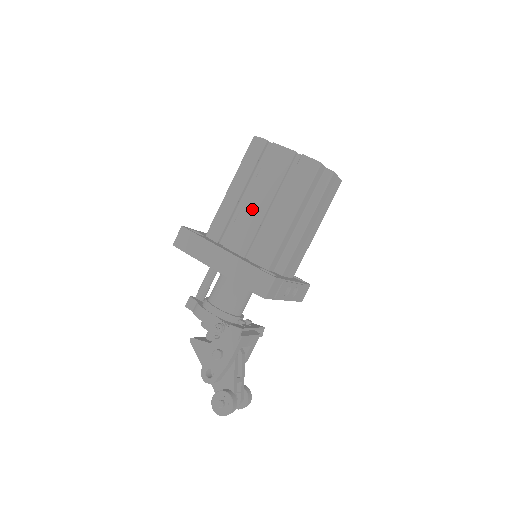
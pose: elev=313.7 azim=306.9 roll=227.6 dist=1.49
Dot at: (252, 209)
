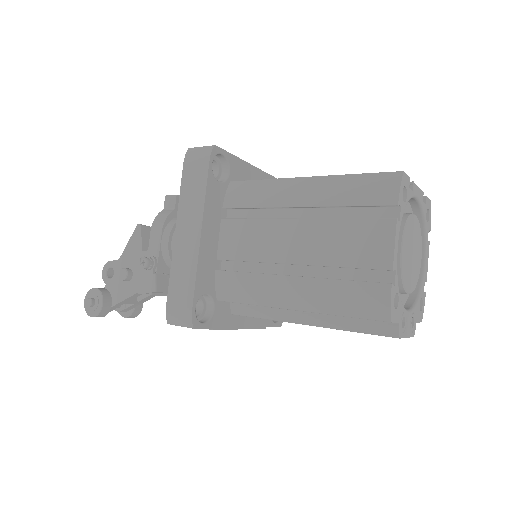
Dot at: (280, 238)
